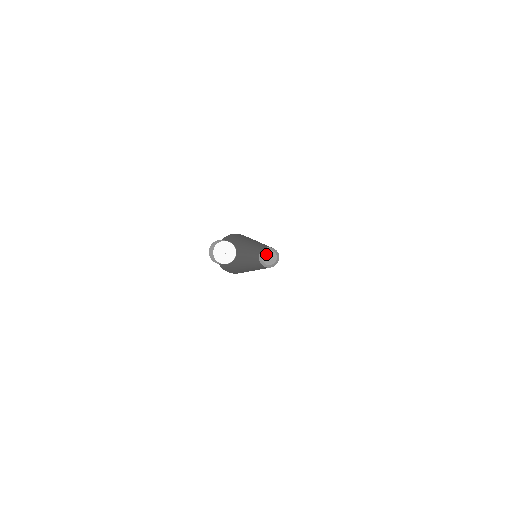
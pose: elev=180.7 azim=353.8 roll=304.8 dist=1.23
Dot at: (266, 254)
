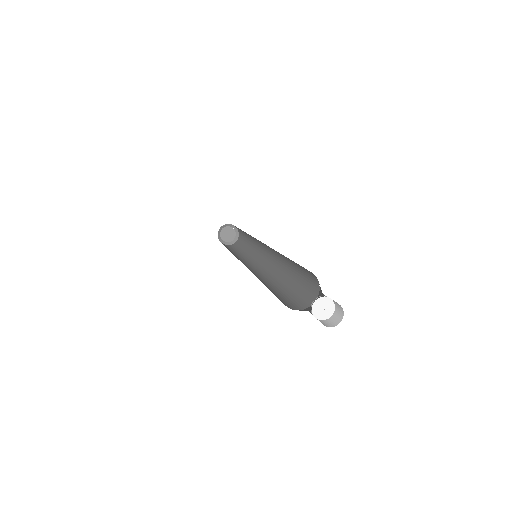
Dot at: (225, 231)
